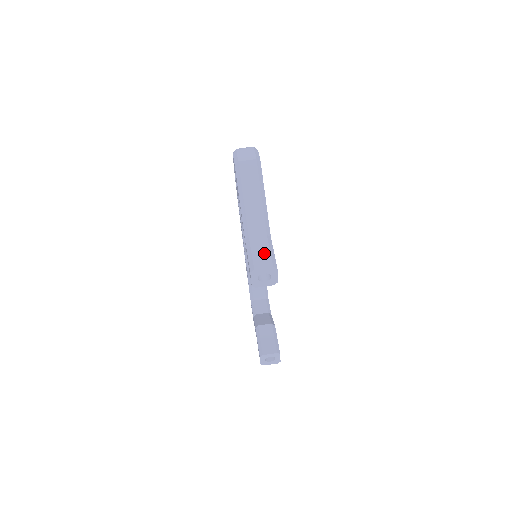
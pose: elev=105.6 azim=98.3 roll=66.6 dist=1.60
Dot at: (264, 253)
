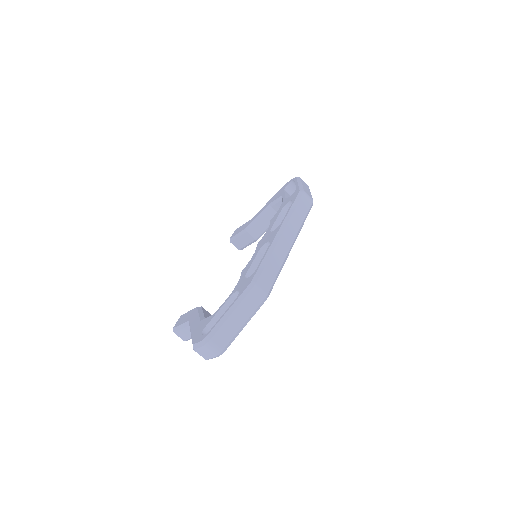
Dot at: (187, 335)
